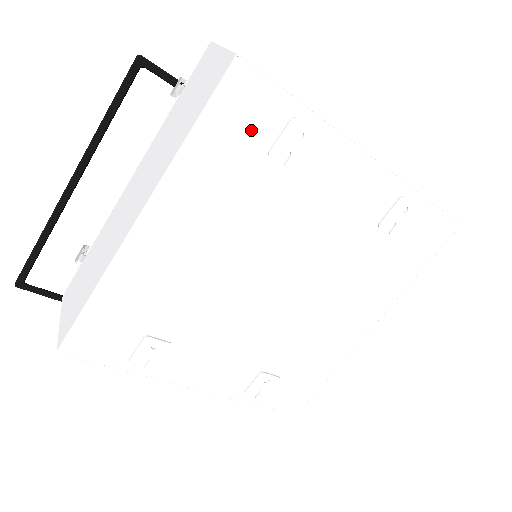
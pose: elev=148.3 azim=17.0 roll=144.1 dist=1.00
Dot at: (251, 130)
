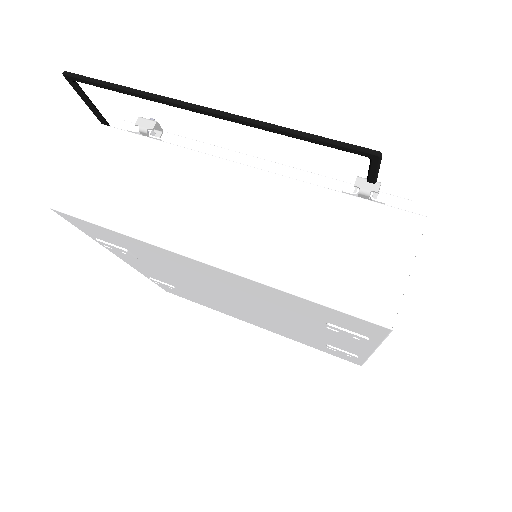
Dot at: (338, 321)
